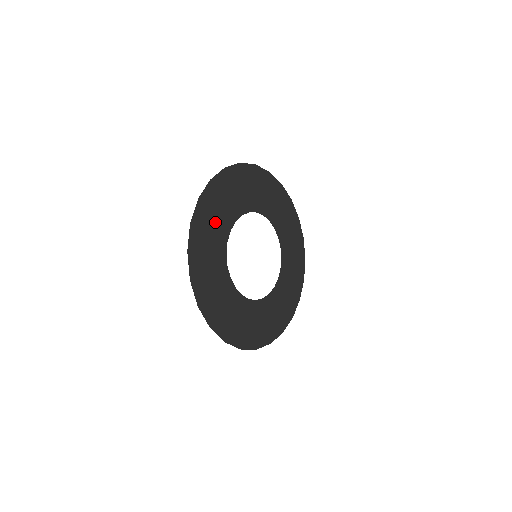
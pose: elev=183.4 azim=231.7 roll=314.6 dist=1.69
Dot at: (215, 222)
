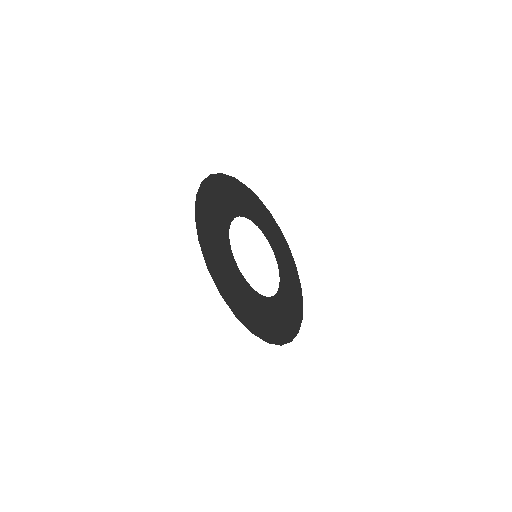
Dot at: (215, 219)
